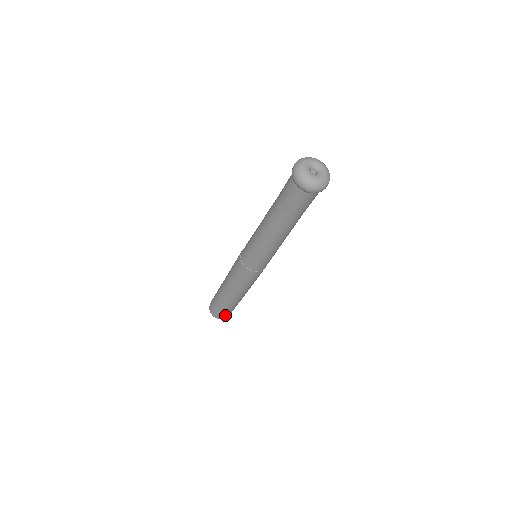
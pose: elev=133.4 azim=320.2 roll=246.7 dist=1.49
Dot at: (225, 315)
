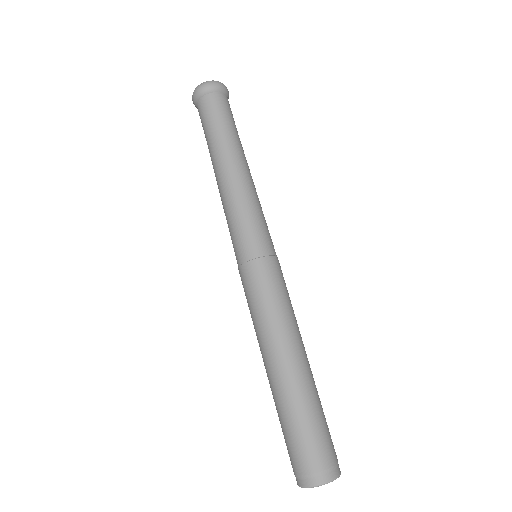
Dot at: (319, 457)
